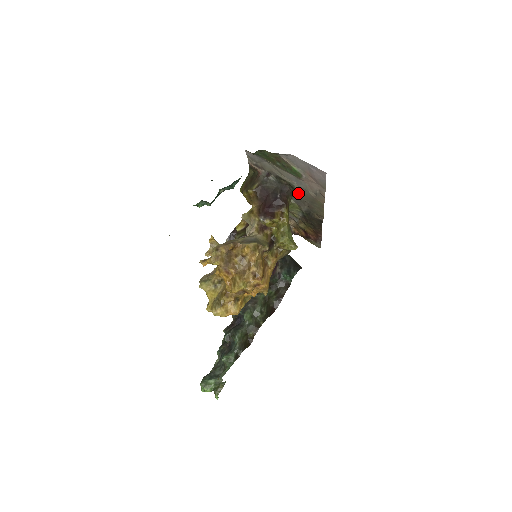
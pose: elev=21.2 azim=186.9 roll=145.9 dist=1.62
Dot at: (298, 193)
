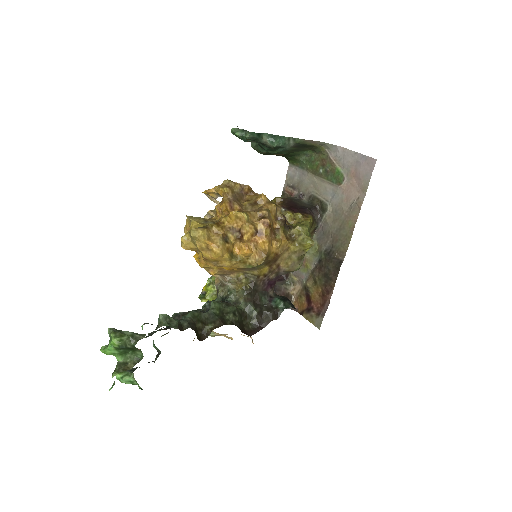
Dot at: (327, 218)
